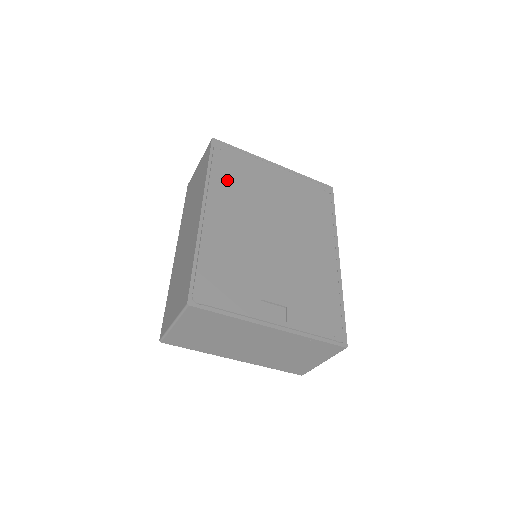
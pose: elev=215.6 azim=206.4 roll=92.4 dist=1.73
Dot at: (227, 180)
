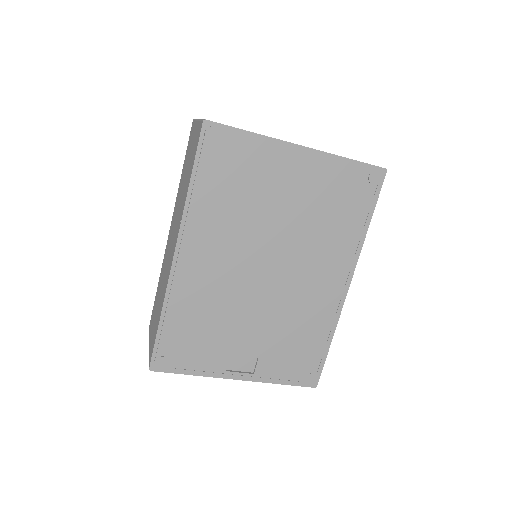
Dot at: (215, 201)
